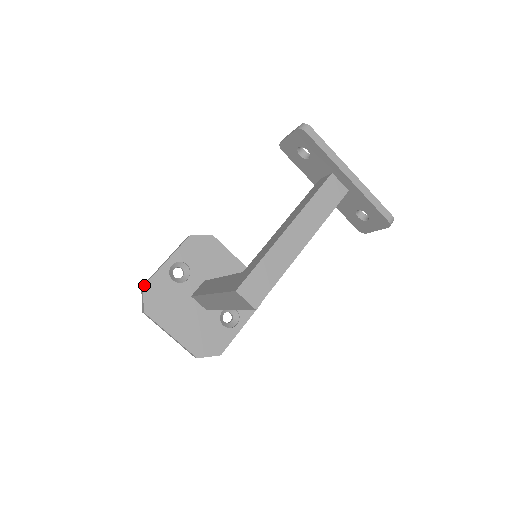
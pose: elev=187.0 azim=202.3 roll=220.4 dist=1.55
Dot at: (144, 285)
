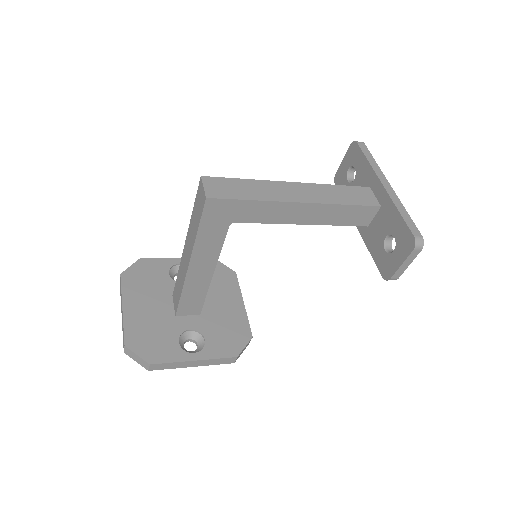
Dot at: (142, 258)
